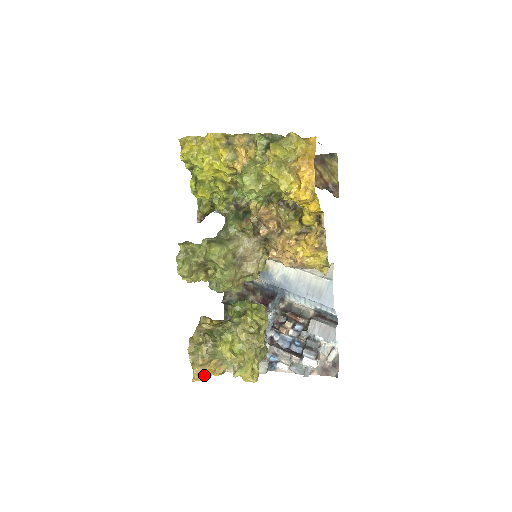
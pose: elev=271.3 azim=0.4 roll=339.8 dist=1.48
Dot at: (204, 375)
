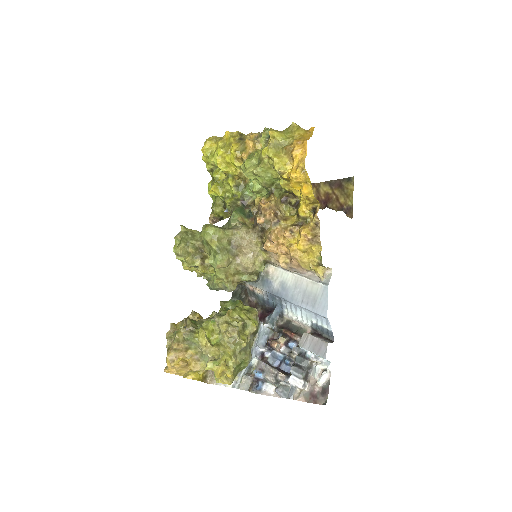
Dot at: (176, 363)
